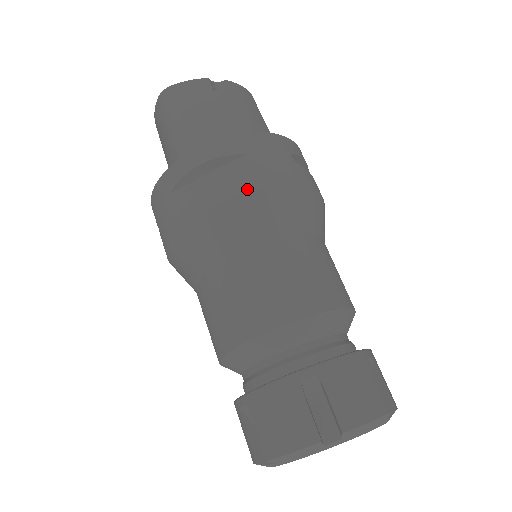
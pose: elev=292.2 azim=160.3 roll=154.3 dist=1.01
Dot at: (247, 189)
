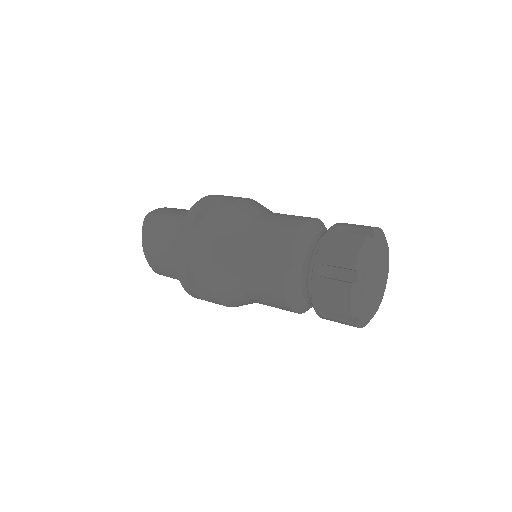
Dot at: (236, 200)
